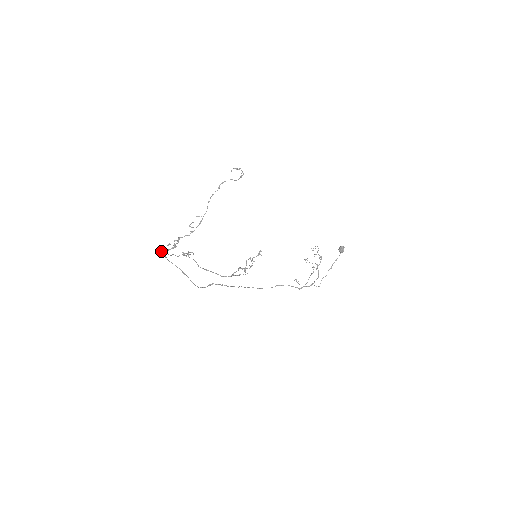
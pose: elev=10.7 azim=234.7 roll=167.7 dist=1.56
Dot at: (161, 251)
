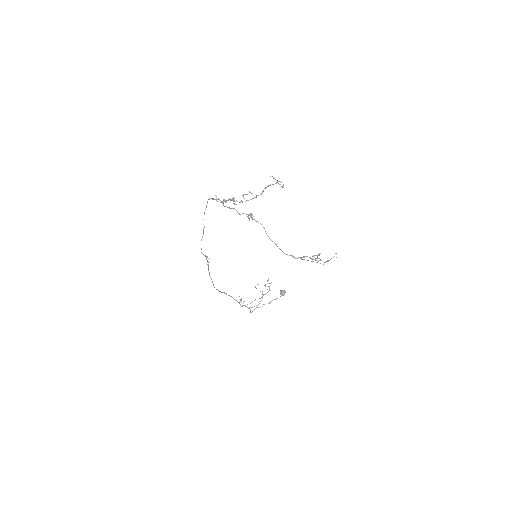
Dot at: (210, 198)
